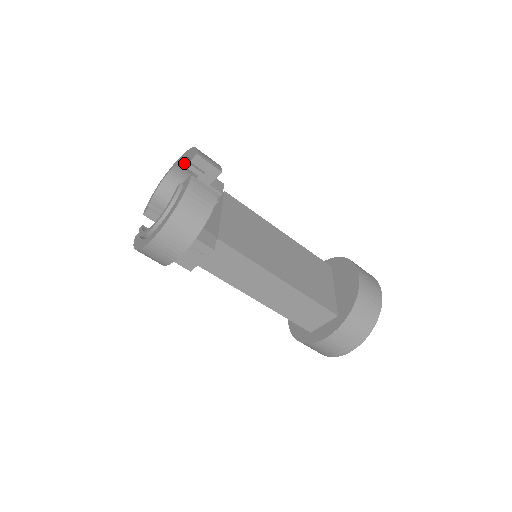
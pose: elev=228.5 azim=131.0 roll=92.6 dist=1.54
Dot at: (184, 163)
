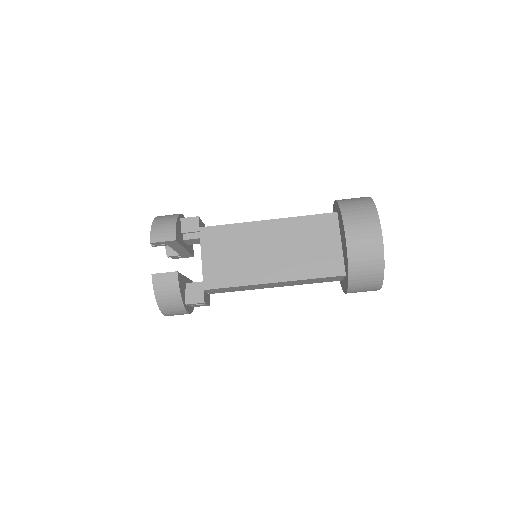
Dot at: (152, 246)
